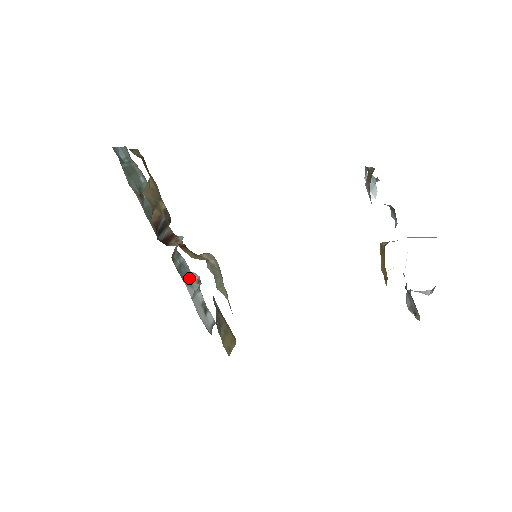
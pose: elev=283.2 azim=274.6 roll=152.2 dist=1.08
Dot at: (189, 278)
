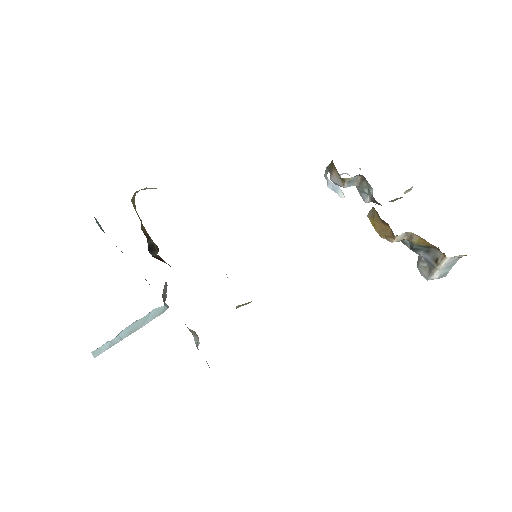
Dot at: occluded
